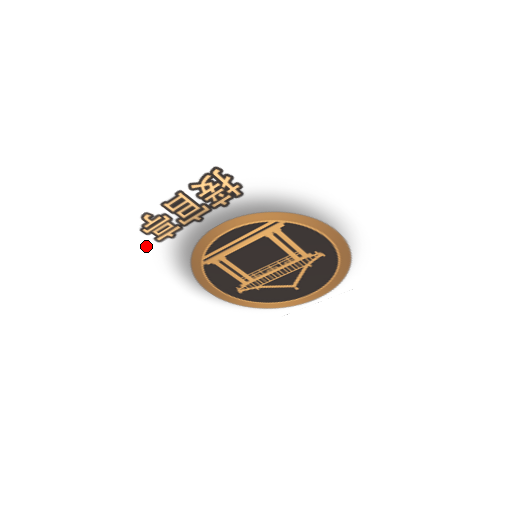
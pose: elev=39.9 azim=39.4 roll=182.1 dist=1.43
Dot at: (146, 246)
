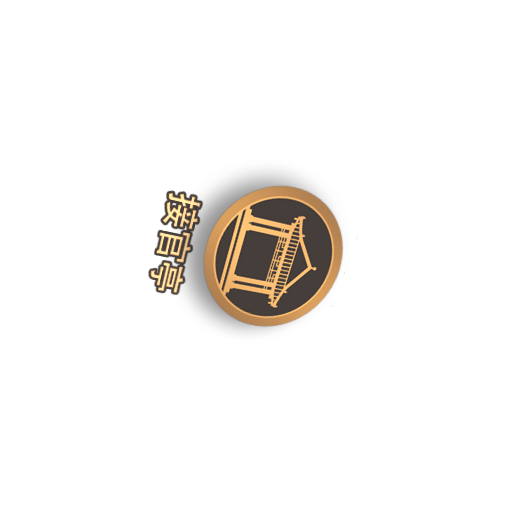
Dot at: (171, 306)
